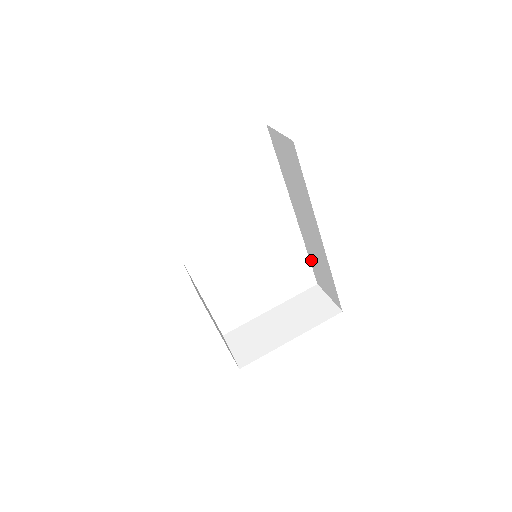
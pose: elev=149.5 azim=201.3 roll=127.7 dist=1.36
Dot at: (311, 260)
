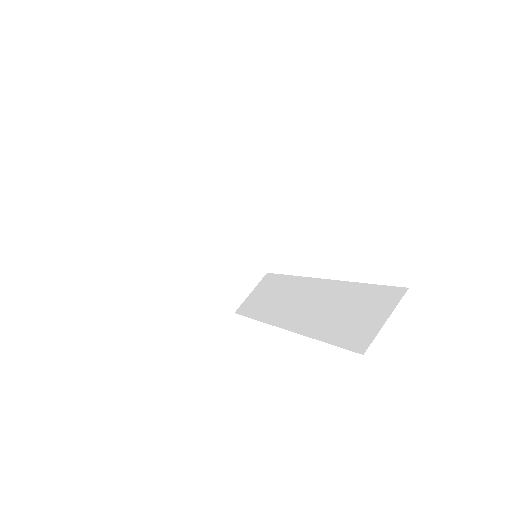
Dot at: (283, 278)
